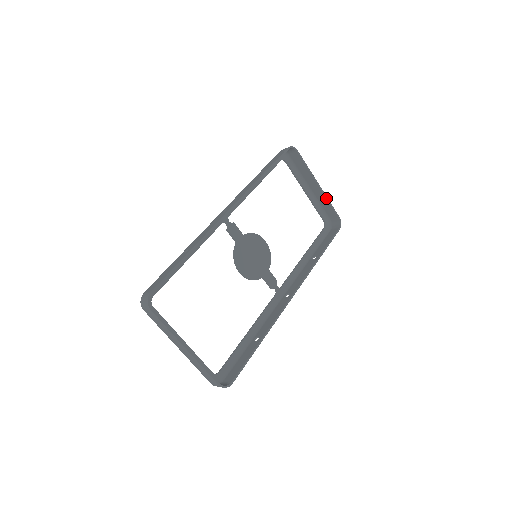
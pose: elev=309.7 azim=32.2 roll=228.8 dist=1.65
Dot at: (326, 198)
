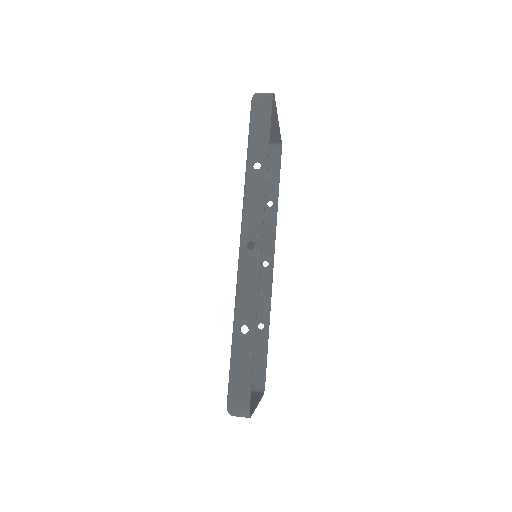
Dot at: (279, 130)
